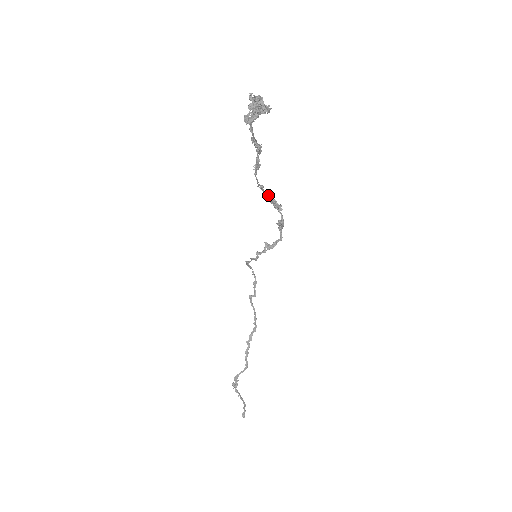
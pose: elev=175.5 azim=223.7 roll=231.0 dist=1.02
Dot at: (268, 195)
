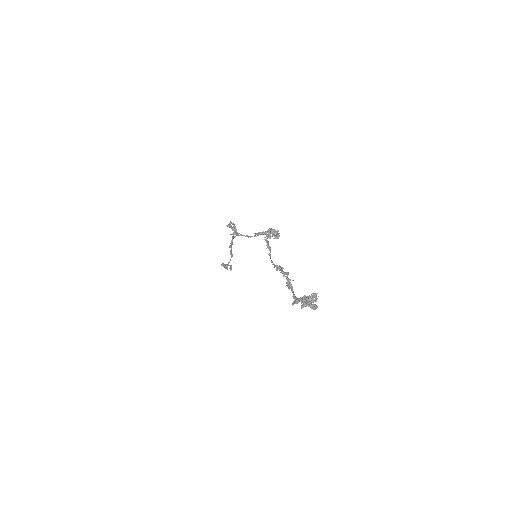
Dot at: (269, 237)
